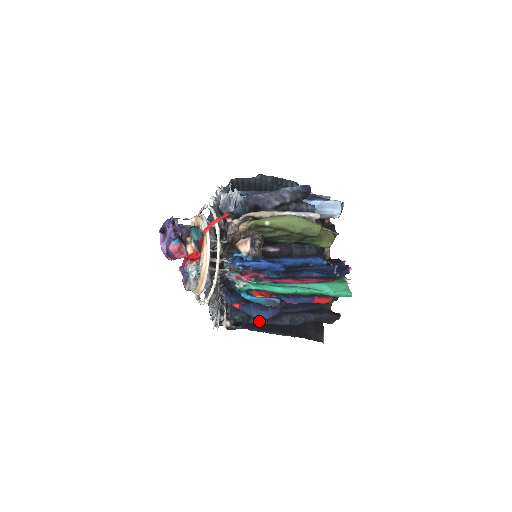
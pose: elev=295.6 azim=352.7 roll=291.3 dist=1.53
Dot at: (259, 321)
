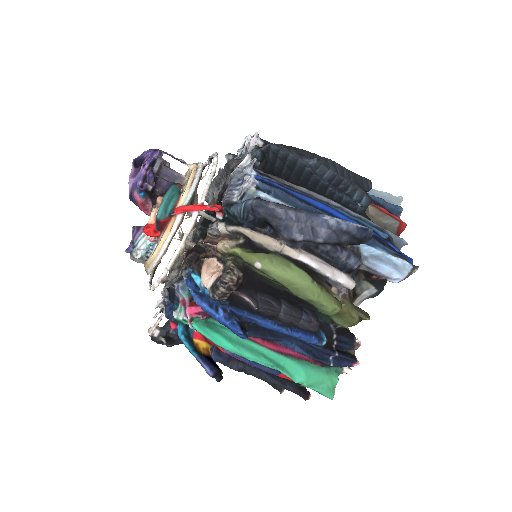
Dot at: occluded
